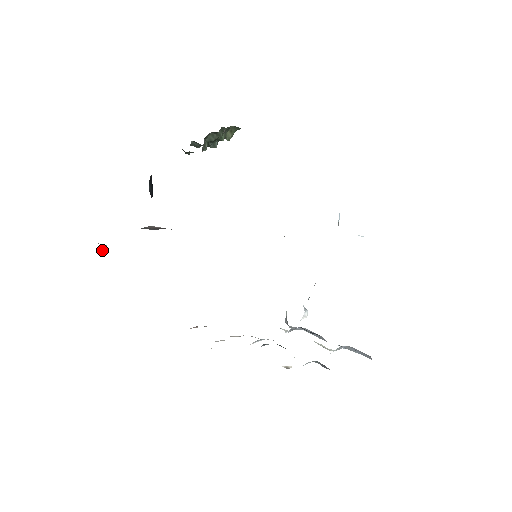
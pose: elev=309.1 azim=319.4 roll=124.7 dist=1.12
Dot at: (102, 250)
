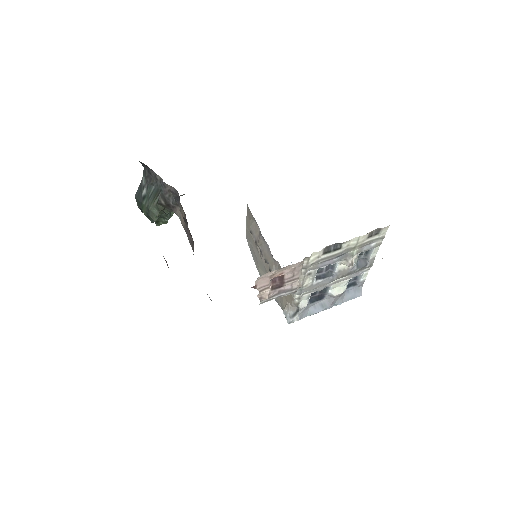
Dot at: occluded
